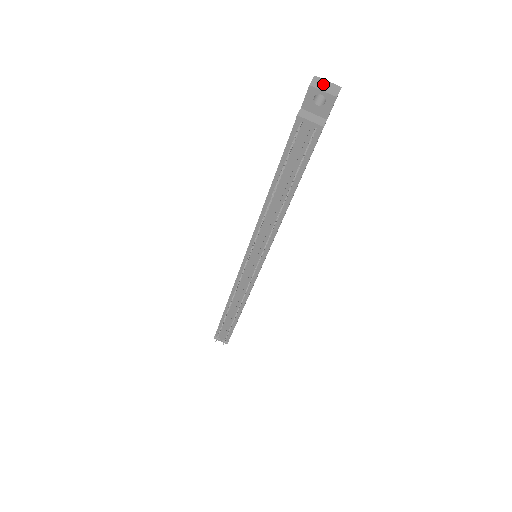
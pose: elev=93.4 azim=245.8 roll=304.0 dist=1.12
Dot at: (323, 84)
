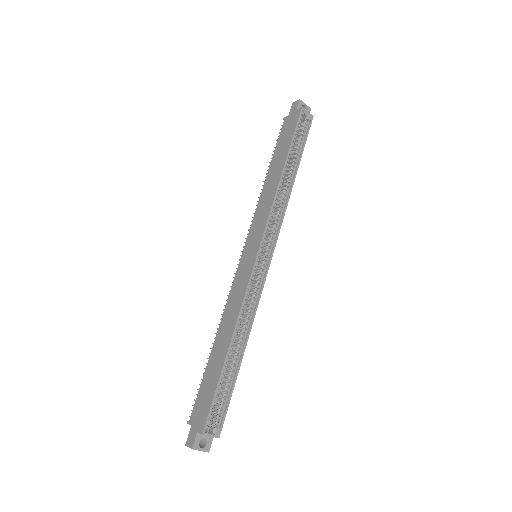
Dot at: (195, 449)
